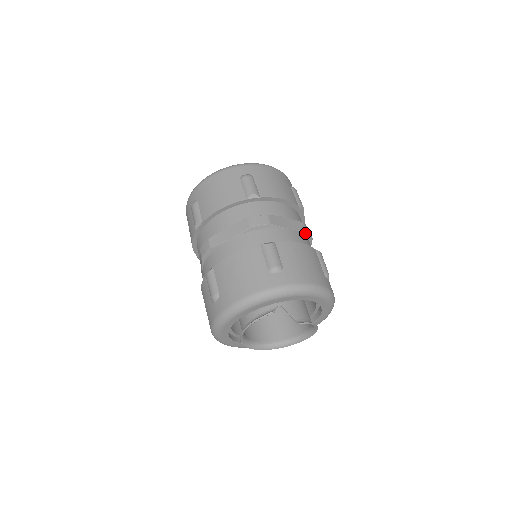
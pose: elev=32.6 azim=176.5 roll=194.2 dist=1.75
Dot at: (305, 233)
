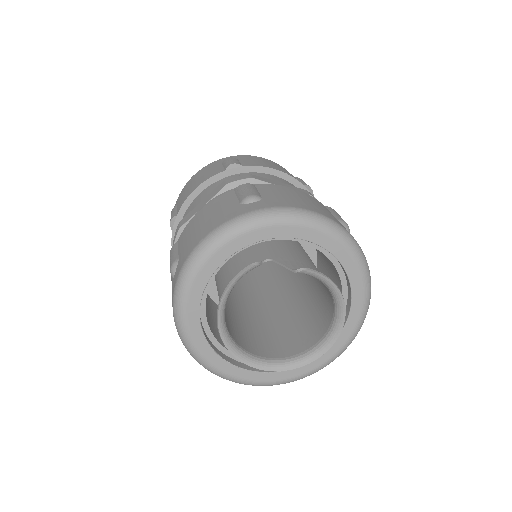
Dot at: occluded
